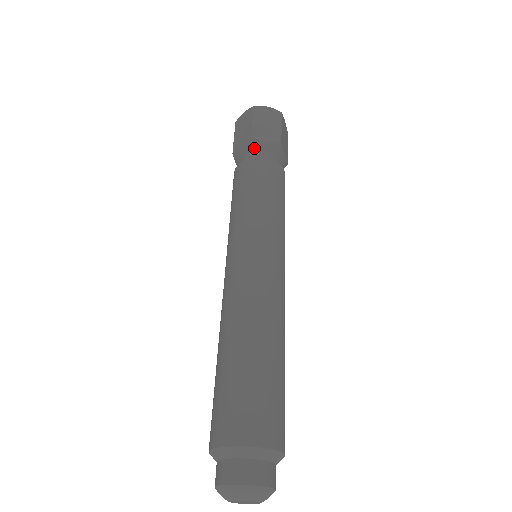
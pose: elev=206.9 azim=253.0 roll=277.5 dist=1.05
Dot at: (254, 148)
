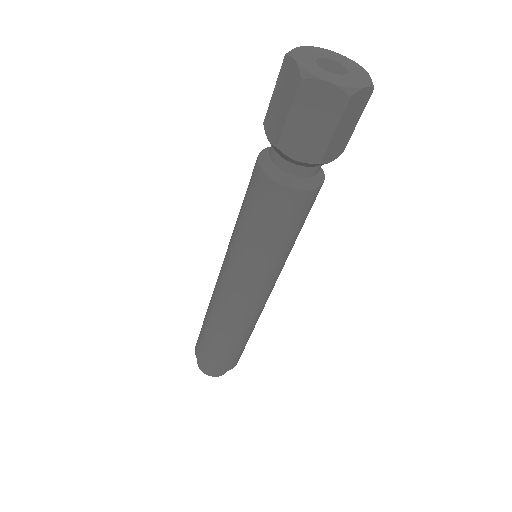
Dot at: (311, 166)
